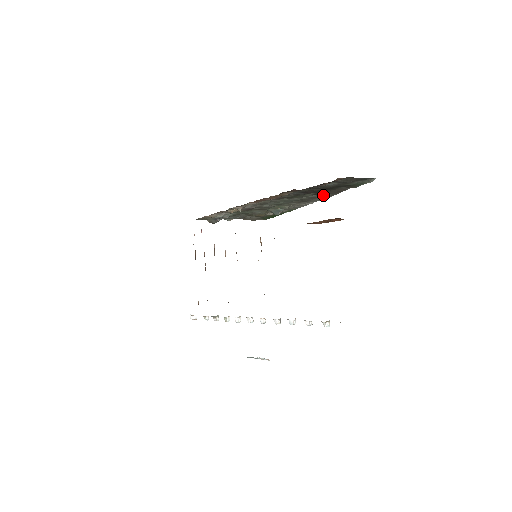
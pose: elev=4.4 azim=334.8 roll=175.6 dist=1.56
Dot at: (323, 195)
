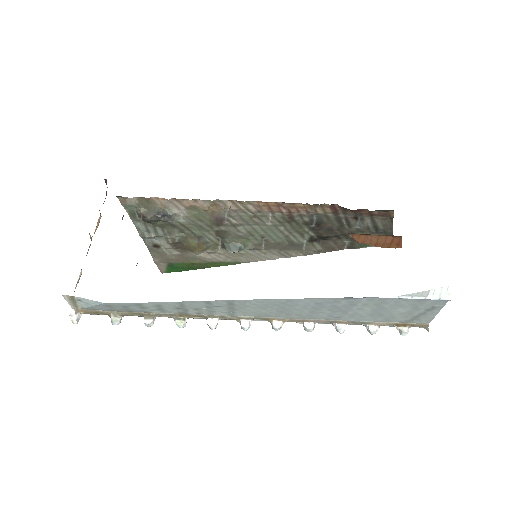
Dot at: (310, 247)
